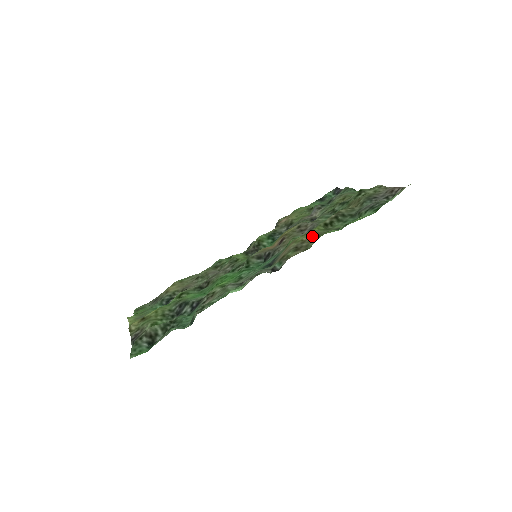
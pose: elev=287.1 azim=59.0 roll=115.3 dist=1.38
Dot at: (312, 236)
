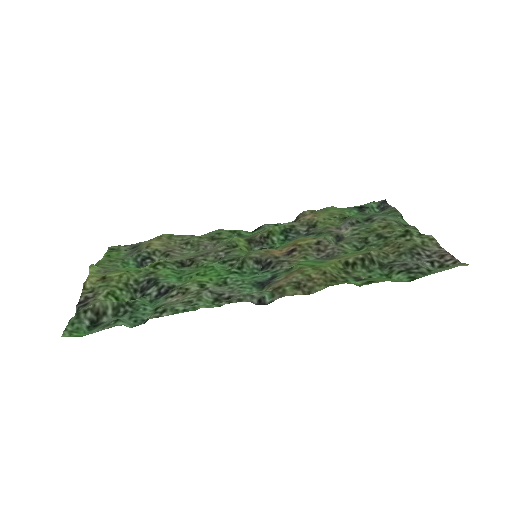
Dot at: (323, 277)
